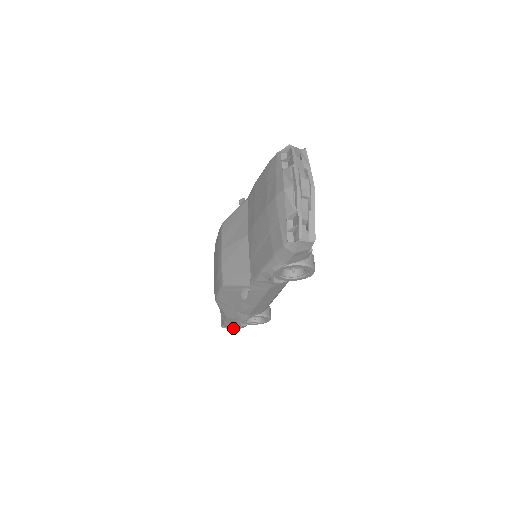
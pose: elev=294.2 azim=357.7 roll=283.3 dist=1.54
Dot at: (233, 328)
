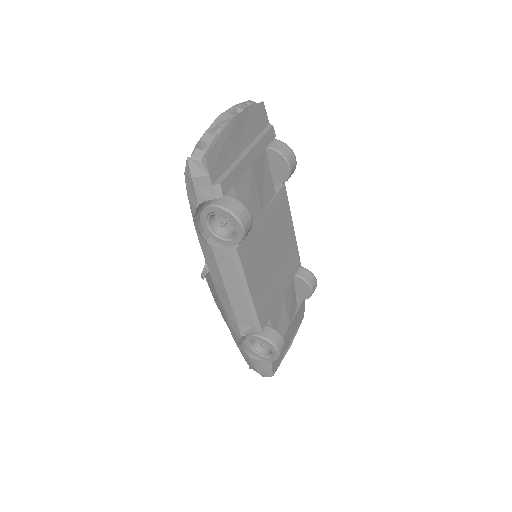
Dot at: (253, 366)
